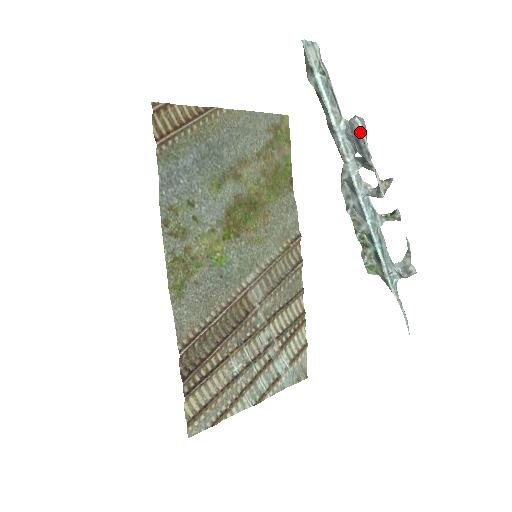
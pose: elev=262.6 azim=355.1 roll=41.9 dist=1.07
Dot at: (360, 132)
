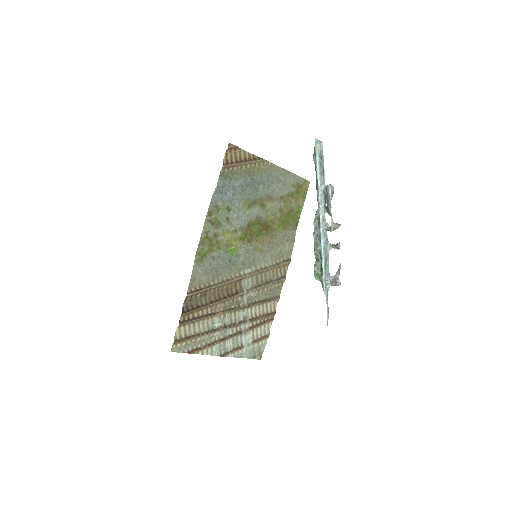
Dot at: (329, 192)
